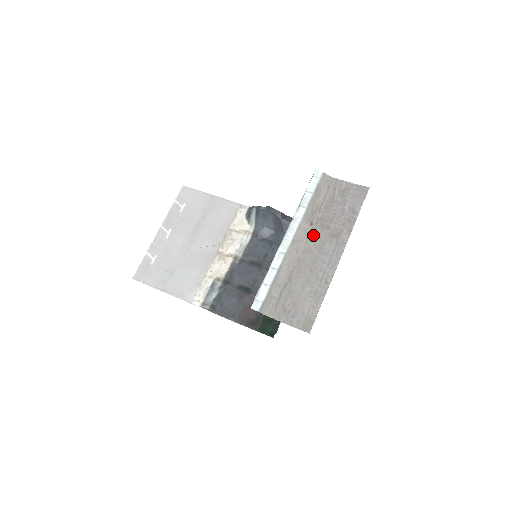
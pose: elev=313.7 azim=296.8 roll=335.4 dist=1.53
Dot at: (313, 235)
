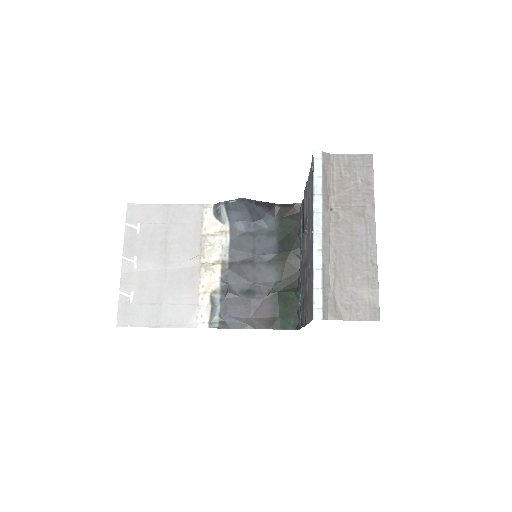
Dot at: (338, 220)
